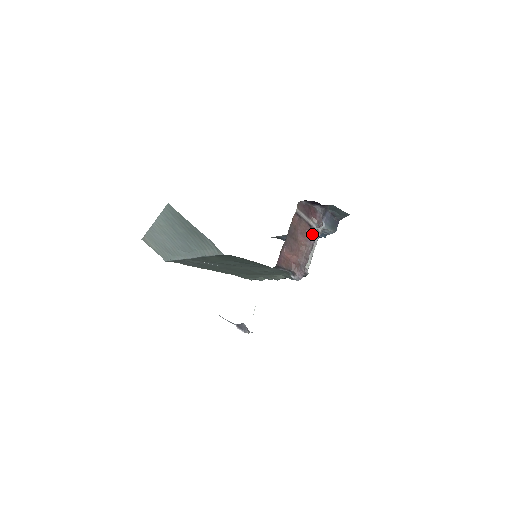
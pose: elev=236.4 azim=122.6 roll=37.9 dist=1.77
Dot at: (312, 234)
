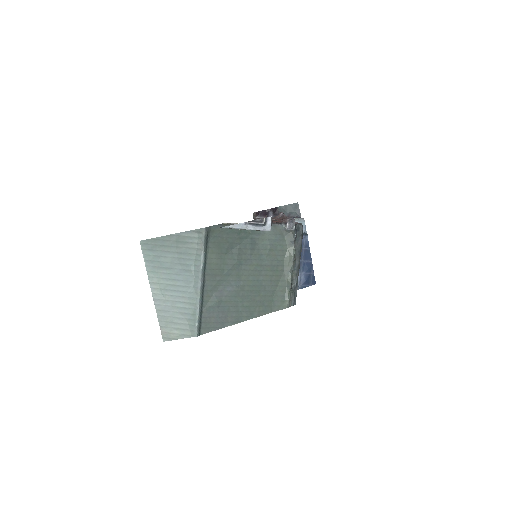
Dot at: (280, 217)
